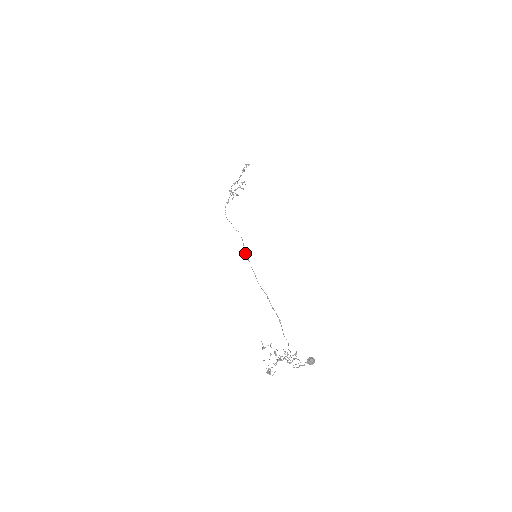
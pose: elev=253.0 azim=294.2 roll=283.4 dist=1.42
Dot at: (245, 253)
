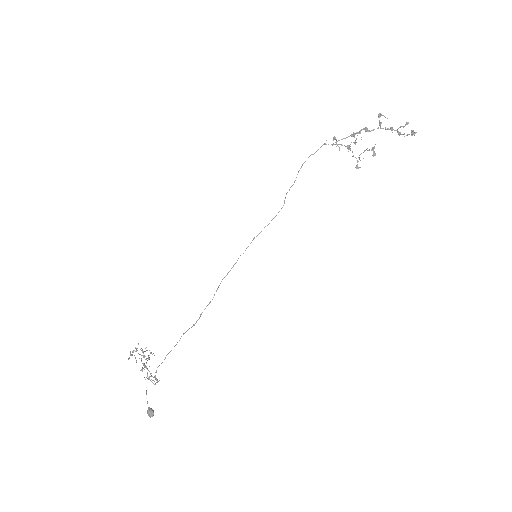
Dot at: occluded
